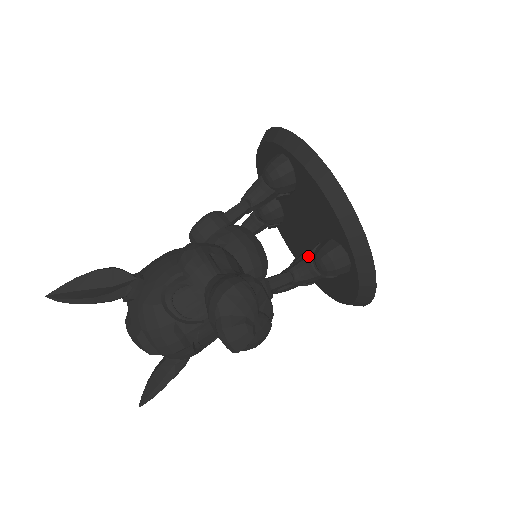
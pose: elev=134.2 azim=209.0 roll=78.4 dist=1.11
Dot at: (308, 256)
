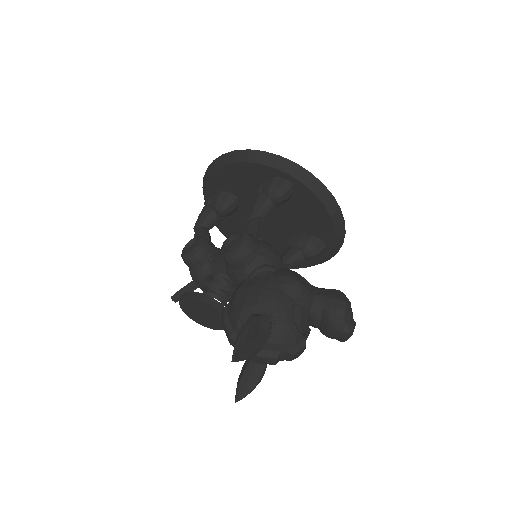
Dot at: (296, 249)
